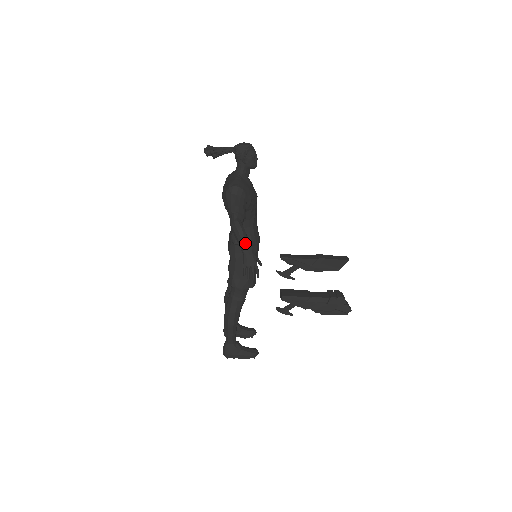
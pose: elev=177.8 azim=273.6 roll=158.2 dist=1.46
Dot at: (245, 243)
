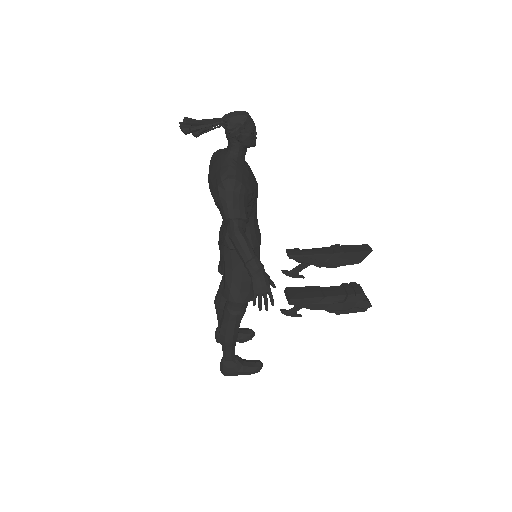
Dot at: (253, 263)
